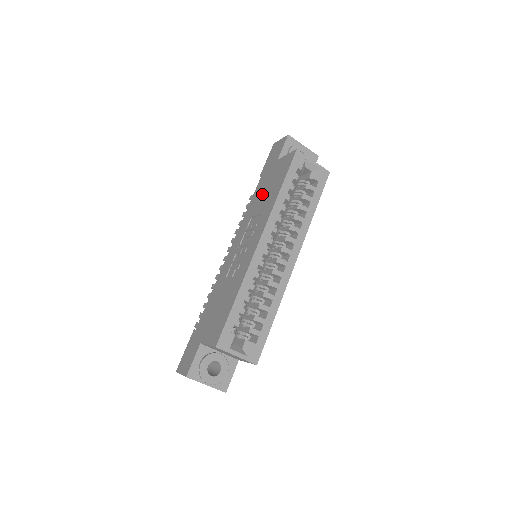
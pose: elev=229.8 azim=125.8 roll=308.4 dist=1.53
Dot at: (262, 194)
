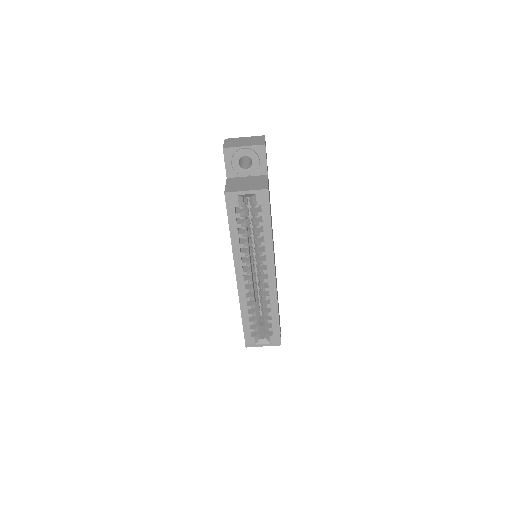
Dot at: occluded
